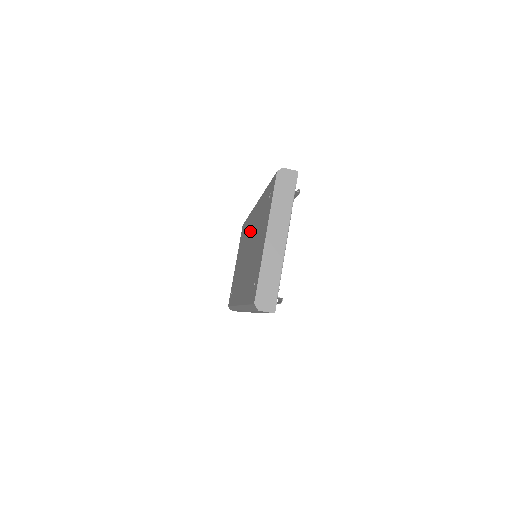
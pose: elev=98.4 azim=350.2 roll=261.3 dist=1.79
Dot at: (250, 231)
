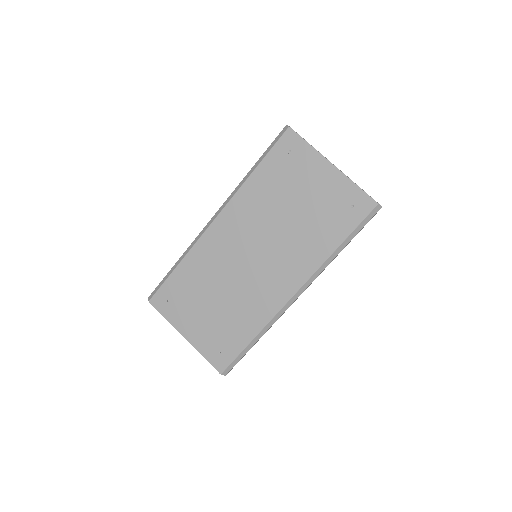
Dot at: (231, 243)
